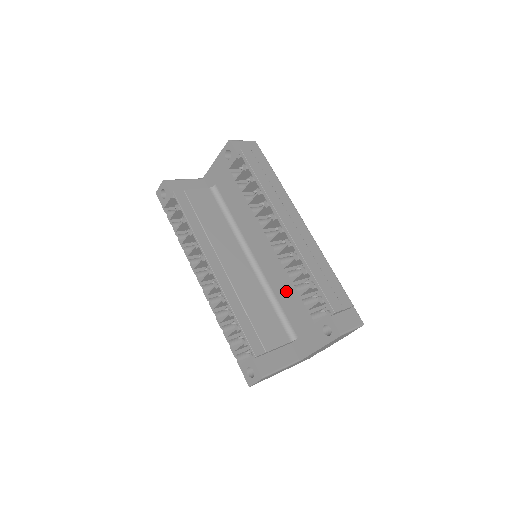
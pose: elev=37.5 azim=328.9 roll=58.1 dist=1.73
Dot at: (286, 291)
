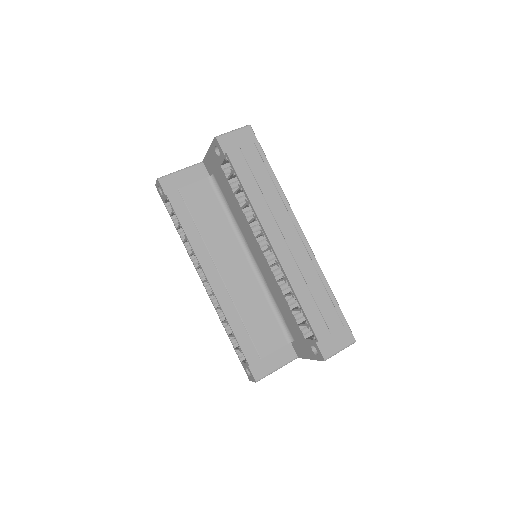
Dot at: (281, 301)
